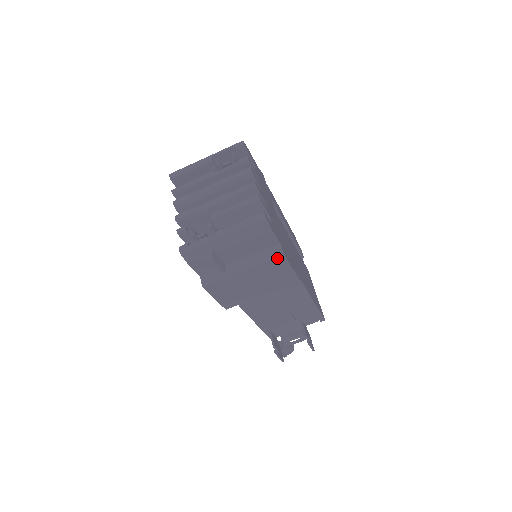
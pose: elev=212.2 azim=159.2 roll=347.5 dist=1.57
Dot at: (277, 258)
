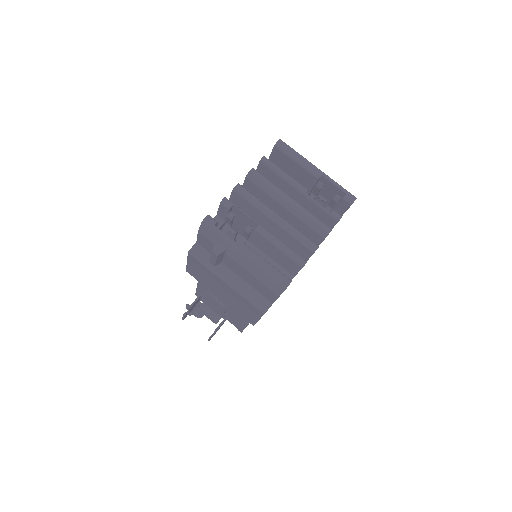
Dot at: (258, 309)
